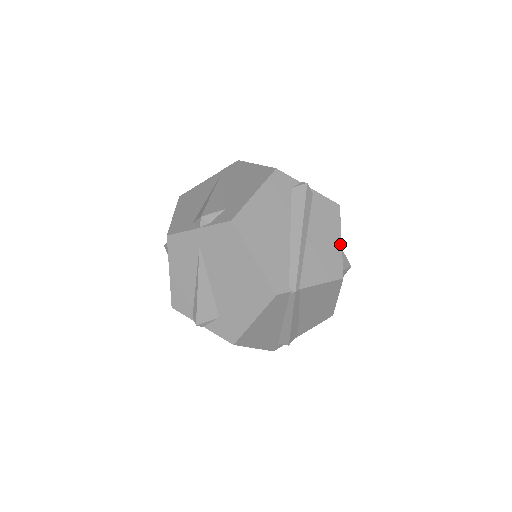
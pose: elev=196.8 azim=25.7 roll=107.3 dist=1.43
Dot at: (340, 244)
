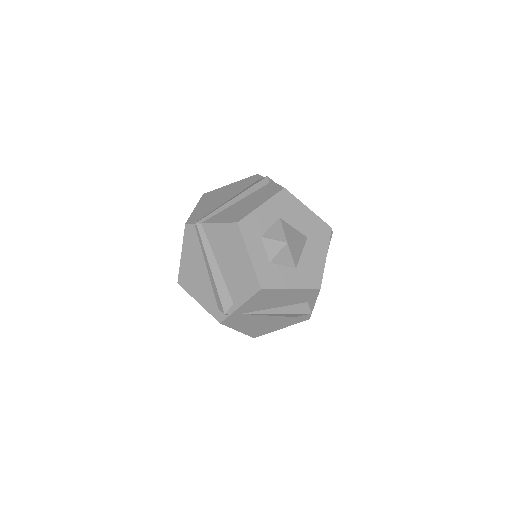
Dot at: (258, 206)
